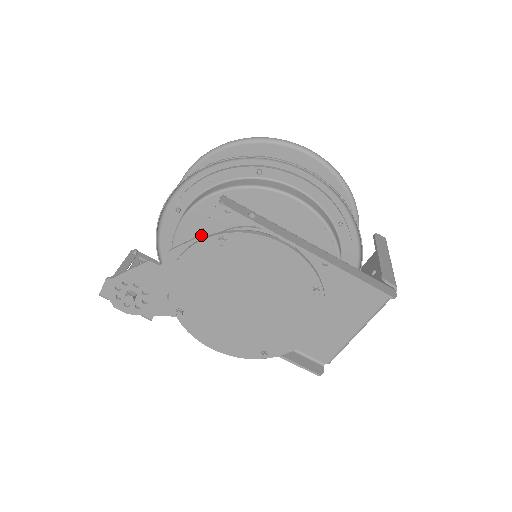
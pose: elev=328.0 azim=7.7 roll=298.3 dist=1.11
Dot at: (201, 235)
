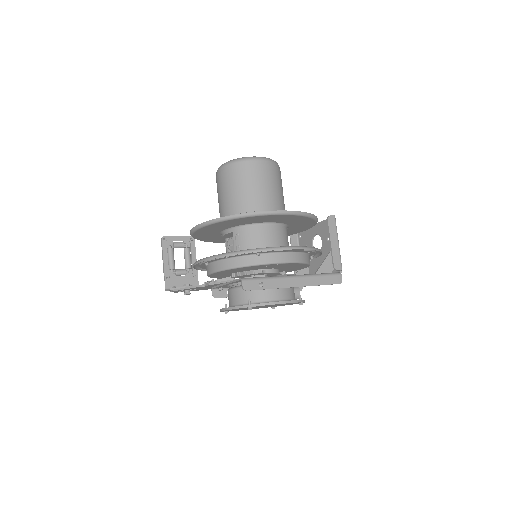
Dot at: (229, 283)
